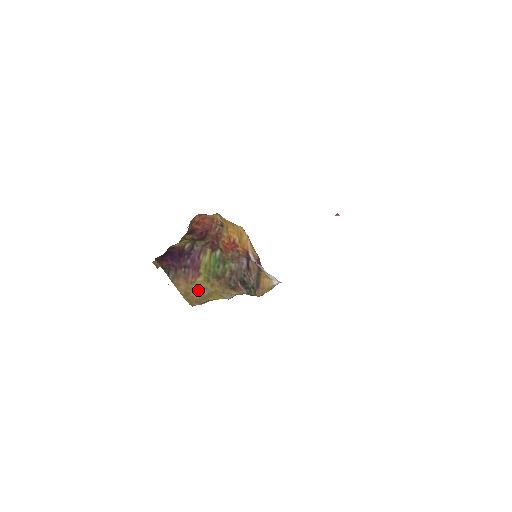
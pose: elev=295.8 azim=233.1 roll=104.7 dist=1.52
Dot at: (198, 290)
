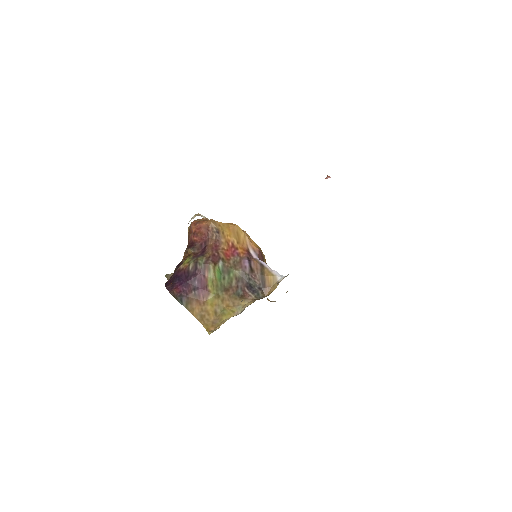
Dot at: (211, 310)
